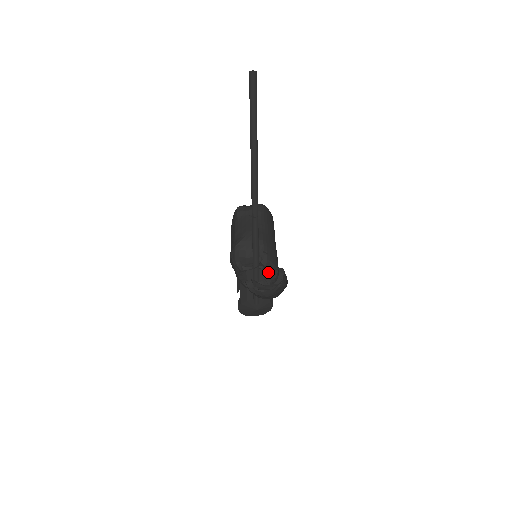
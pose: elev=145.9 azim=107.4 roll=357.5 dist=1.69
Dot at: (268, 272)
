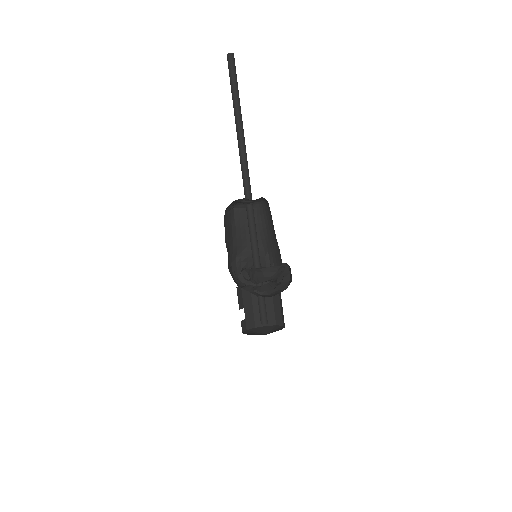
Dot at: (274, 281)
